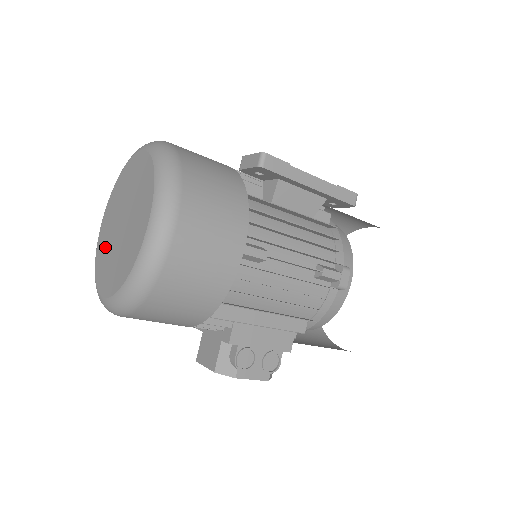
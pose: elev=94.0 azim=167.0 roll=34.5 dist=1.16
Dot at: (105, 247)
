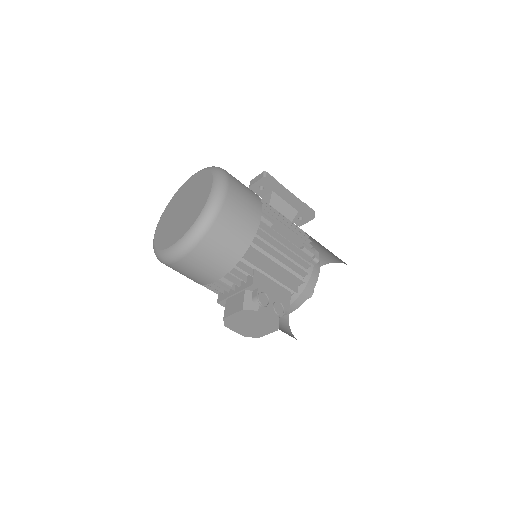
Dot at: (166, 230)
